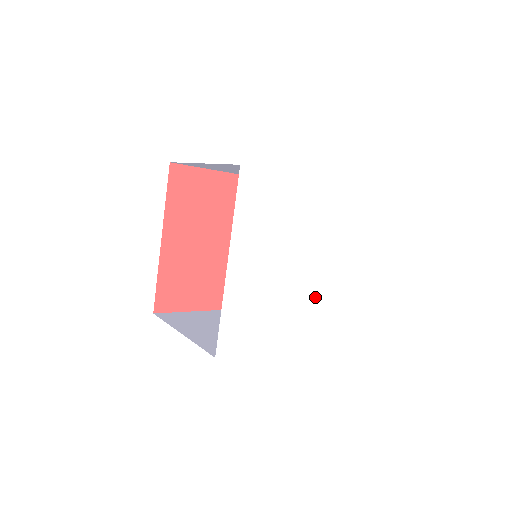
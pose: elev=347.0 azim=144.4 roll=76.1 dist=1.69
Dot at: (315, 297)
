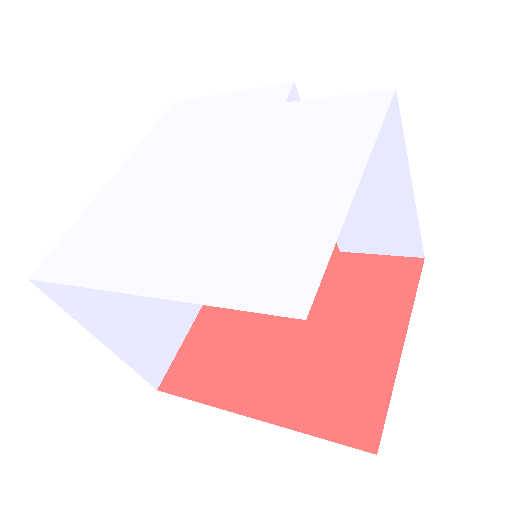
Dot at: (235, 214)
